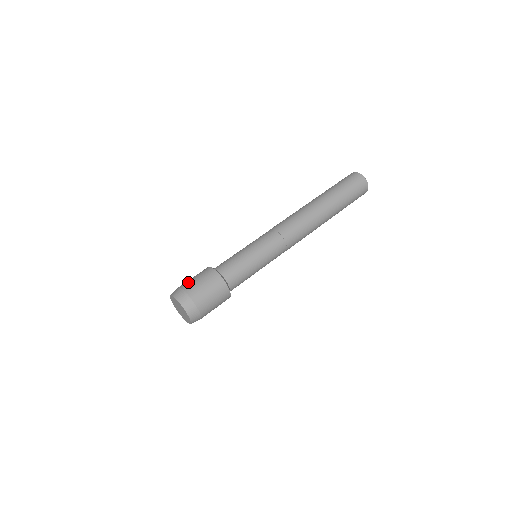
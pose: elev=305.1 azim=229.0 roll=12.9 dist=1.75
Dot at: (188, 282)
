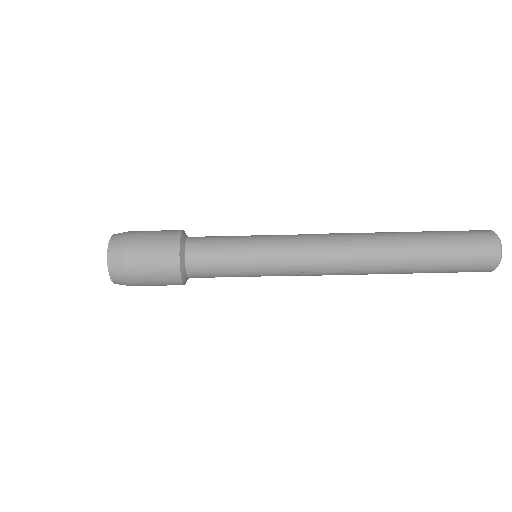
Dot at: (138, 242)
